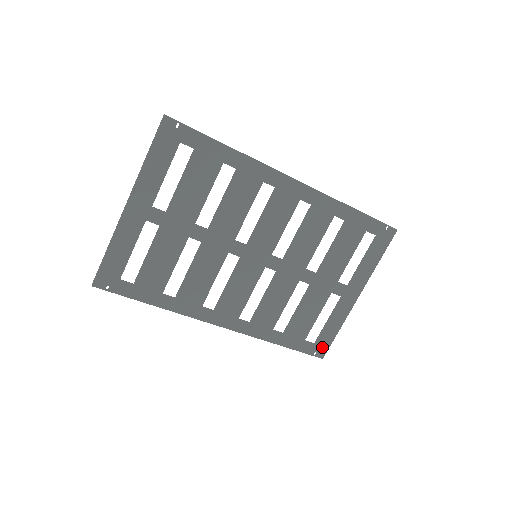
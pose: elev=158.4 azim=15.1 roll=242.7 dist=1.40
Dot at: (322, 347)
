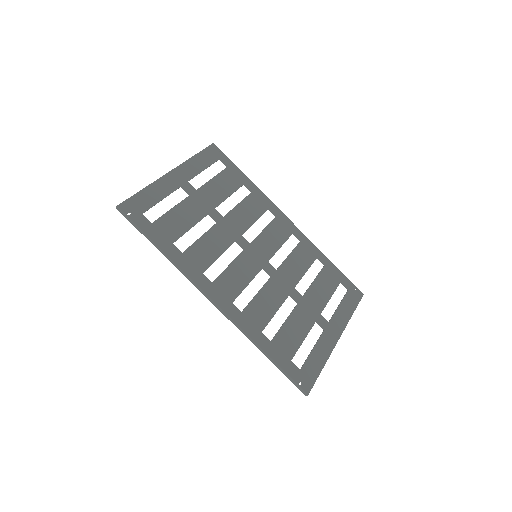
Dot at: (307, 379)
